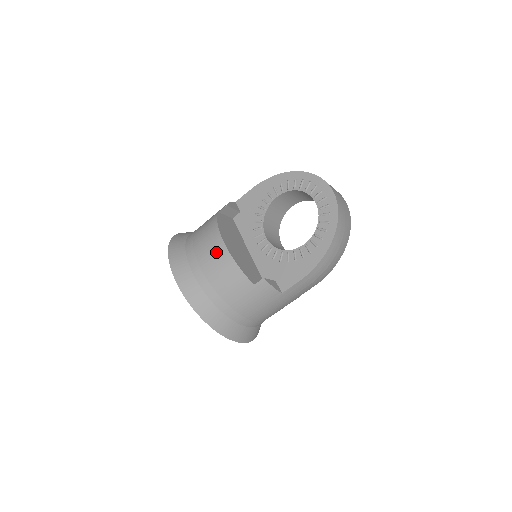
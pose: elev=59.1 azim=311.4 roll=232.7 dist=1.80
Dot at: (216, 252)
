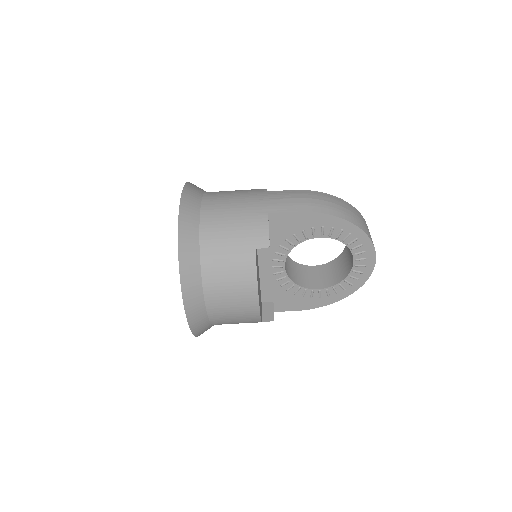
Dot at: (245, 308)
